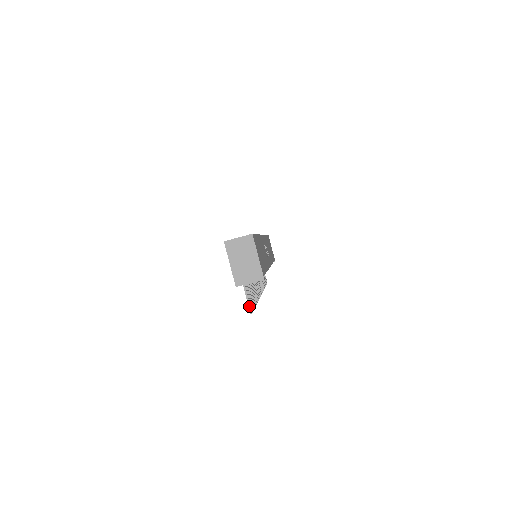
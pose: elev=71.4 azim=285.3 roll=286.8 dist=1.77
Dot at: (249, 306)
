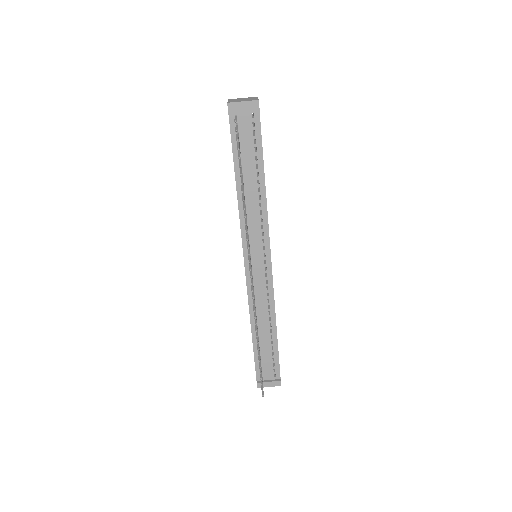
Dot at: (235, 119)
